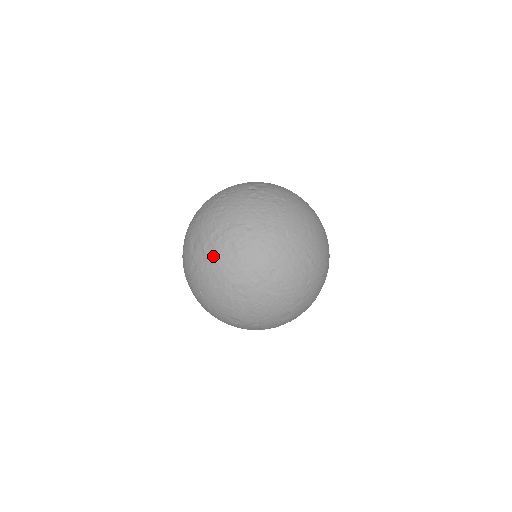
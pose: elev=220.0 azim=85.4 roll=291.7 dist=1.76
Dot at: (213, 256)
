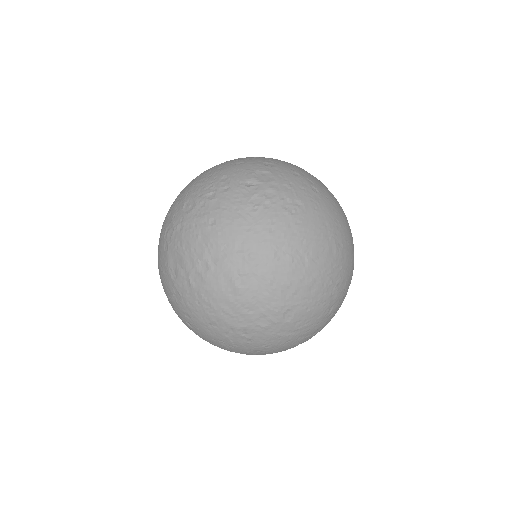
Dot at: (203, 292)
